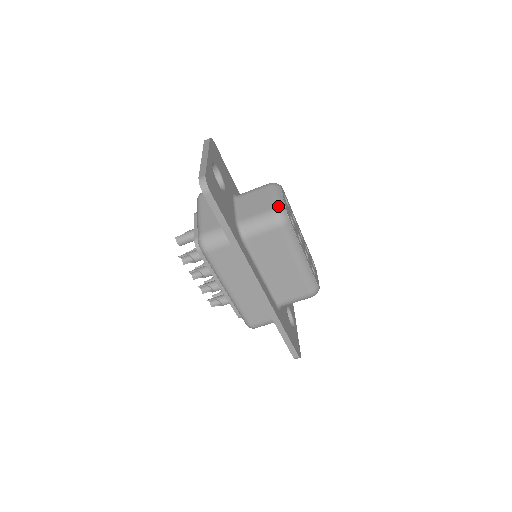
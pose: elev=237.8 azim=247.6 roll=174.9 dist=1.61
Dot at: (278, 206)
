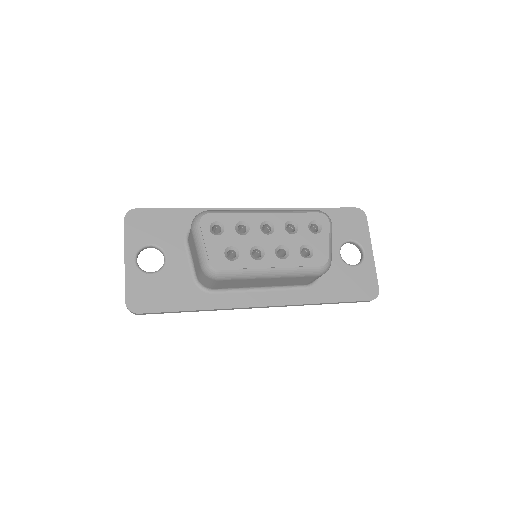
Dot at: (202, 263)
